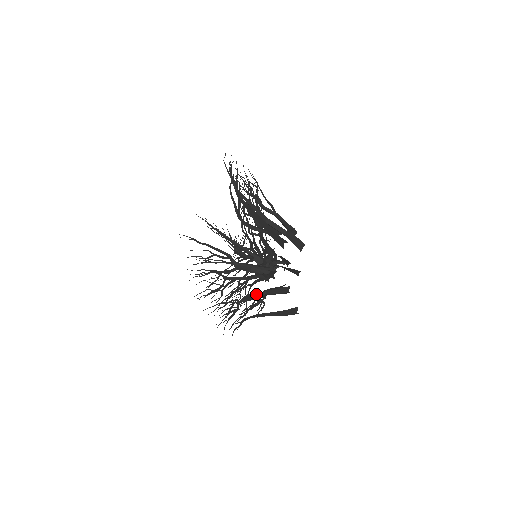
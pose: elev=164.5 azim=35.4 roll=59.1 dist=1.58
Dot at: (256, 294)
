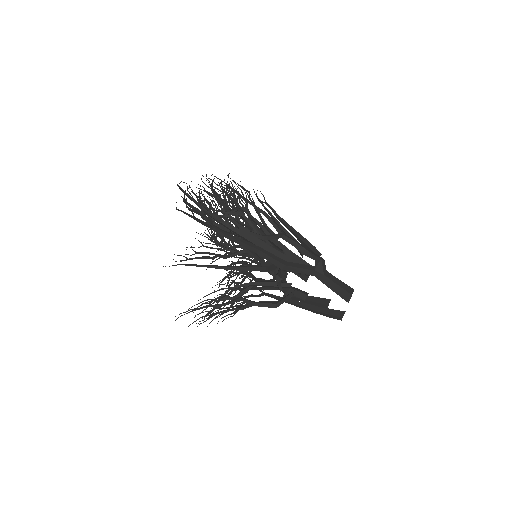
Dot at: (272, 289)
